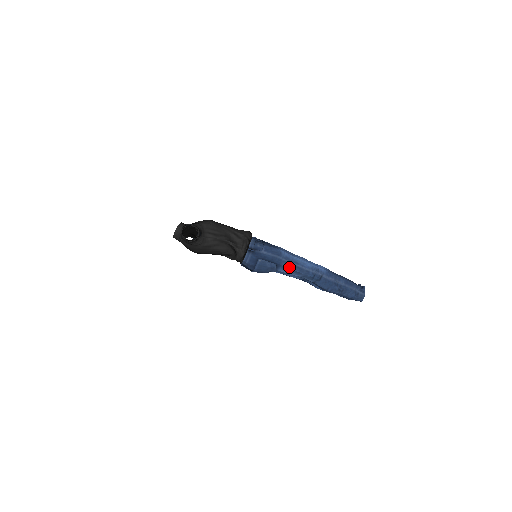
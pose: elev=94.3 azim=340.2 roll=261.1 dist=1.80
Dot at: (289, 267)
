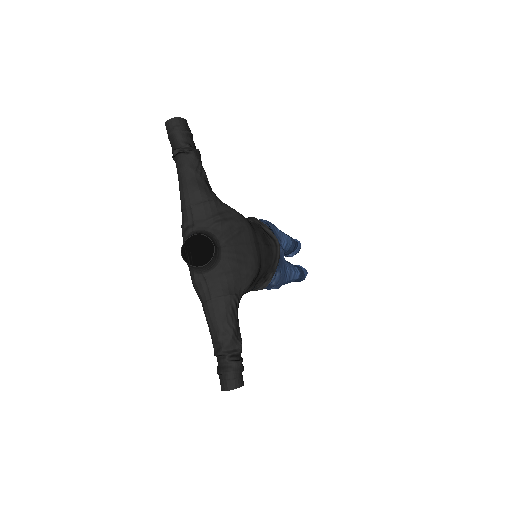
Dot at: occluded
